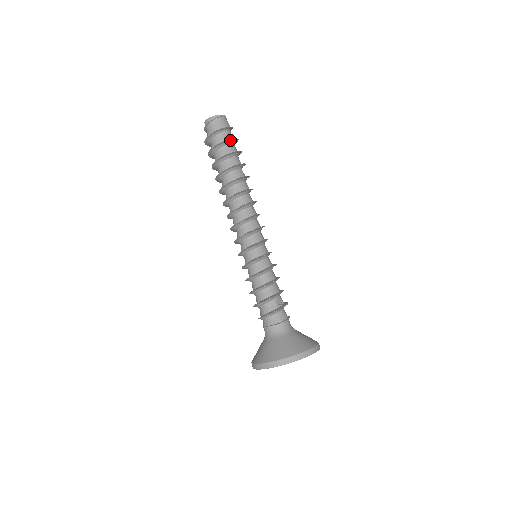
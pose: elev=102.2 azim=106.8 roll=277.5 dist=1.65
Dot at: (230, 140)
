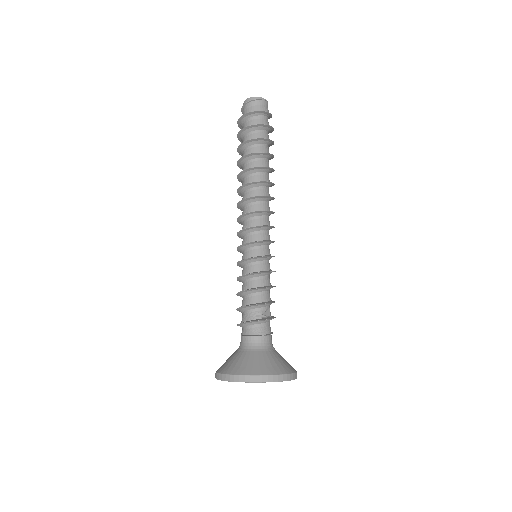
Dot at: (264, 126)
